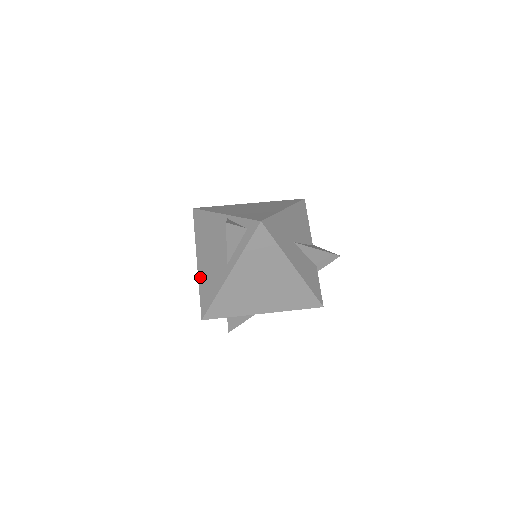
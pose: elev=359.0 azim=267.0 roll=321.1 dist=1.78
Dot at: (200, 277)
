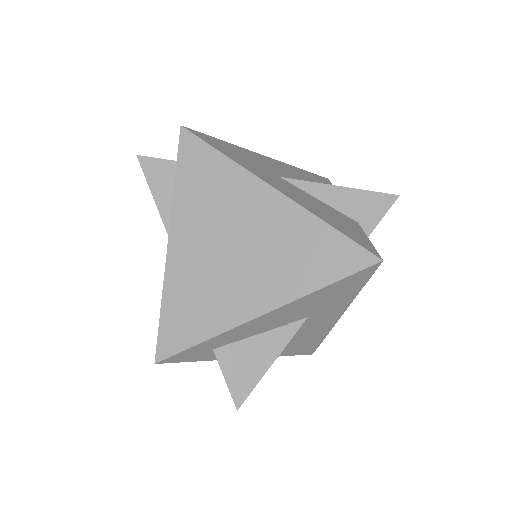
Dot at: occluded
